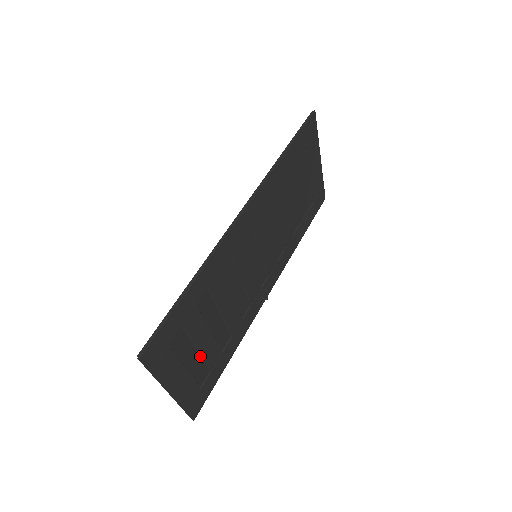
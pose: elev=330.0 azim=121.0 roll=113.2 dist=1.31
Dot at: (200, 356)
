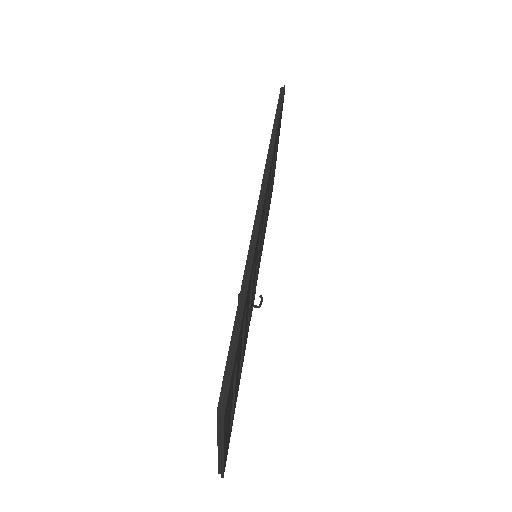
Dot at: (232, 391)
